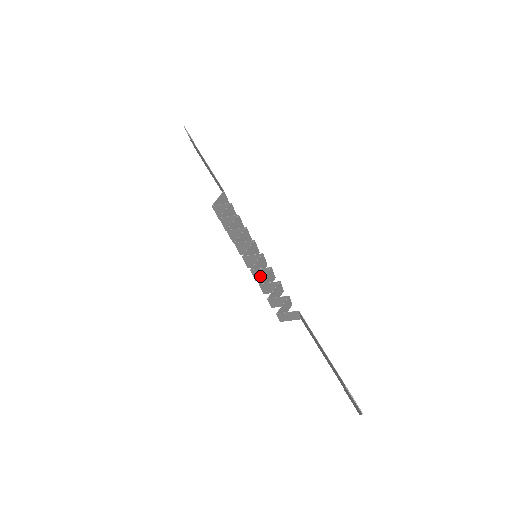
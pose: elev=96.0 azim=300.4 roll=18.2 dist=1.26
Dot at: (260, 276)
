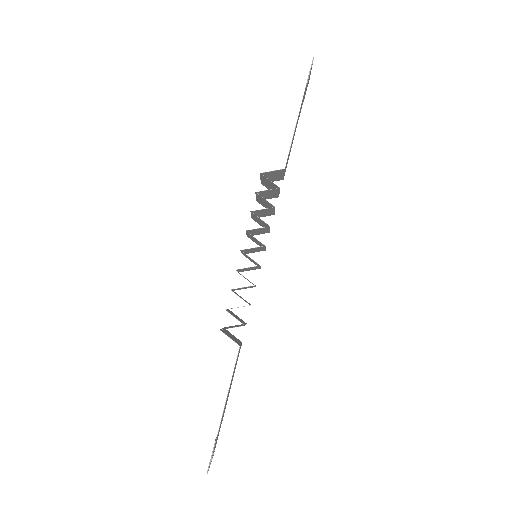
Dot at: occluded
